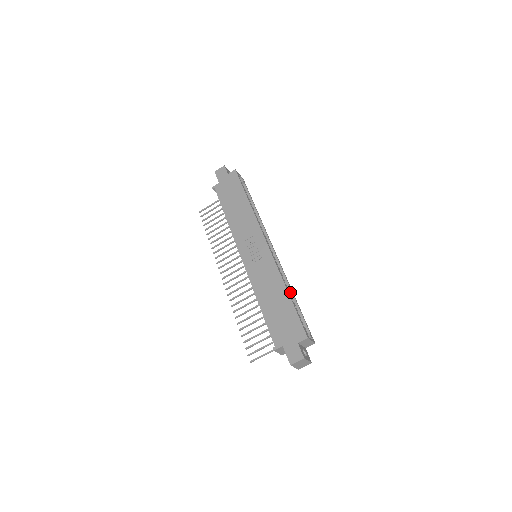
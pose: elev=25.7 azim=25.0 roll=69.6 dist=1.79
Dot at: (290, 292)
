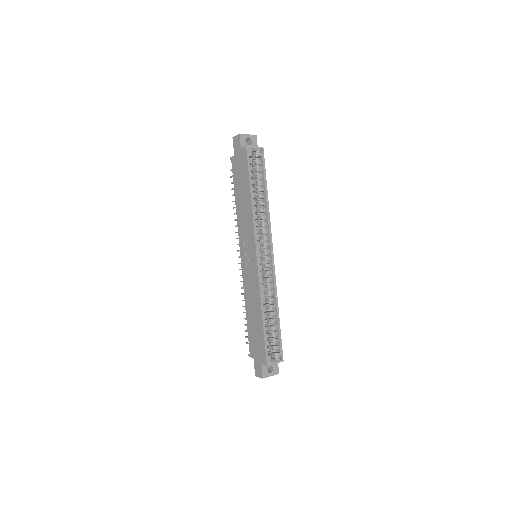
Dot at: (275, 306)
